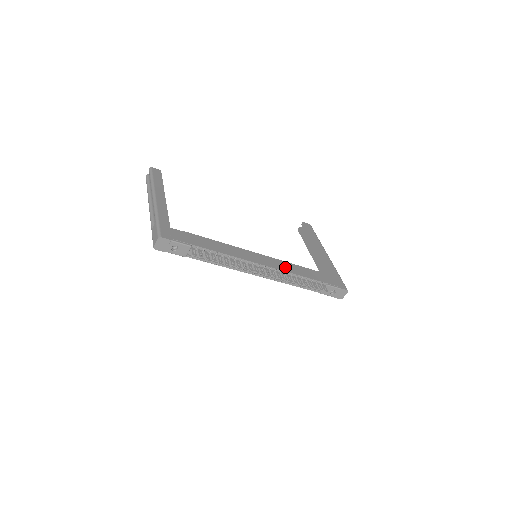
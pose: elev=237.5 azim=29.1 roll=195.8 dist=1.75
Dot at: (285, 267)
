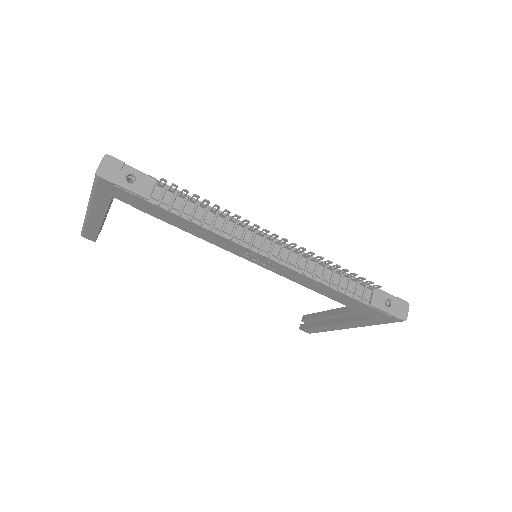
Dot at: occluded
